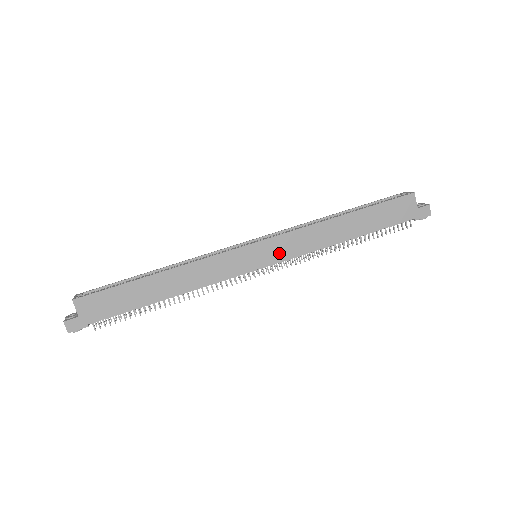
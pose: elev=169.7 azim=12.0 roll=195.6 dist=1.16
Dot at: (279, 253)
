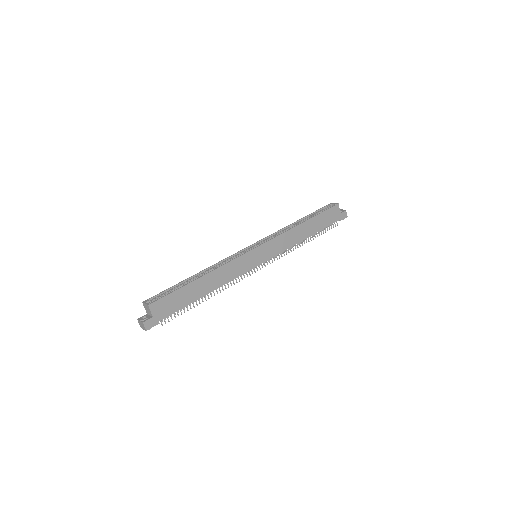
Dot at: (271, 252)
